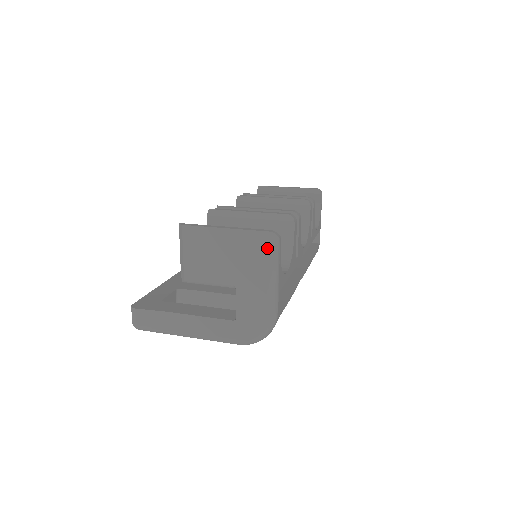
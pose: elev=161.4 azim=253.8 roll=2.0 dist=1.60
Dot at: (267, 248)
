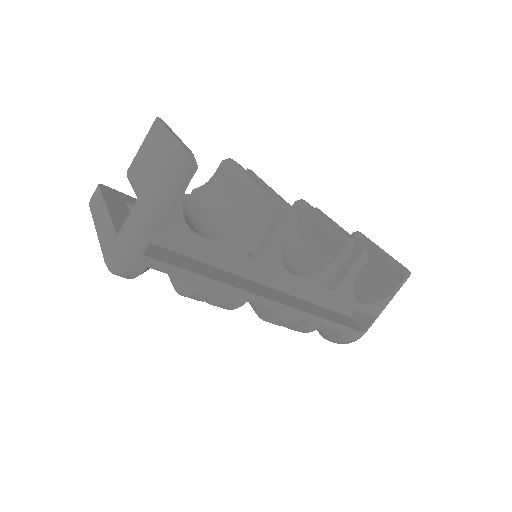
Dot at: (173, 166)
